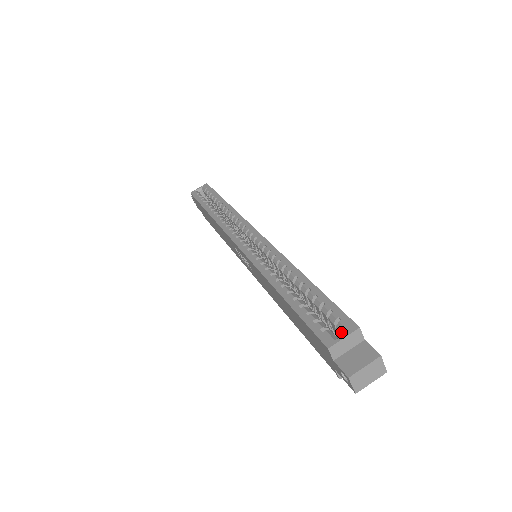
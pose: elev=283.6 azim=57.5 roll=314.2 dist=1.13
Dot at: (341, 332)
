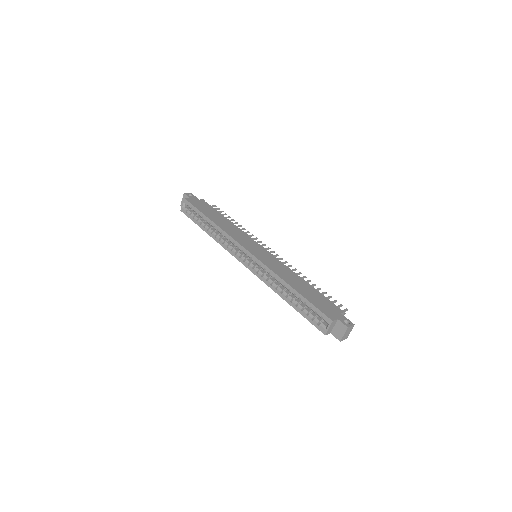
Dot at: (326, 322)
